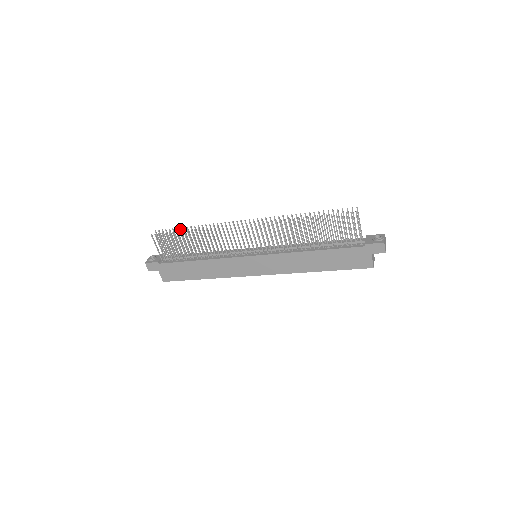
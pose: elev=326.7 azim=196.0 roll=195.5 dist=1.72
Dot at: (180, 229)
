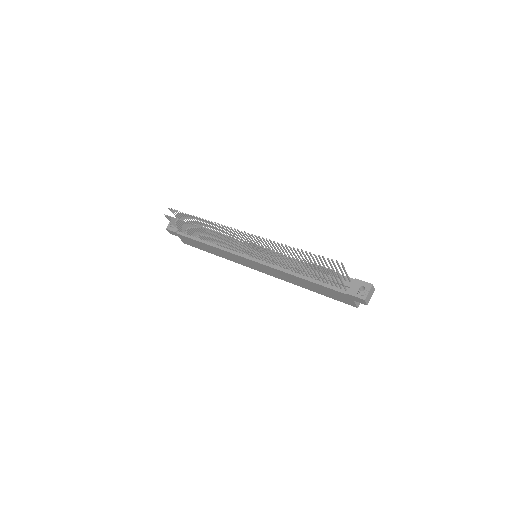
Dot at: (188, 215)
